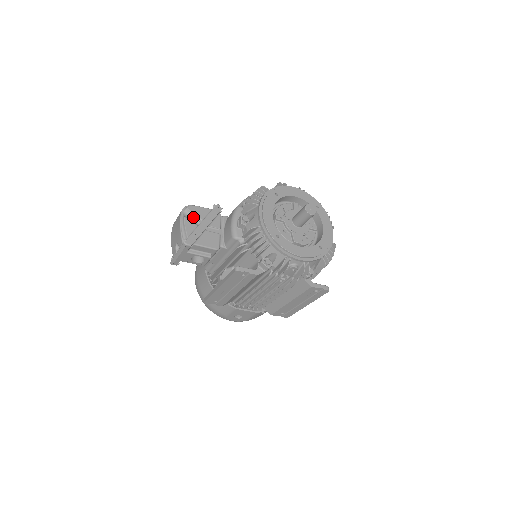
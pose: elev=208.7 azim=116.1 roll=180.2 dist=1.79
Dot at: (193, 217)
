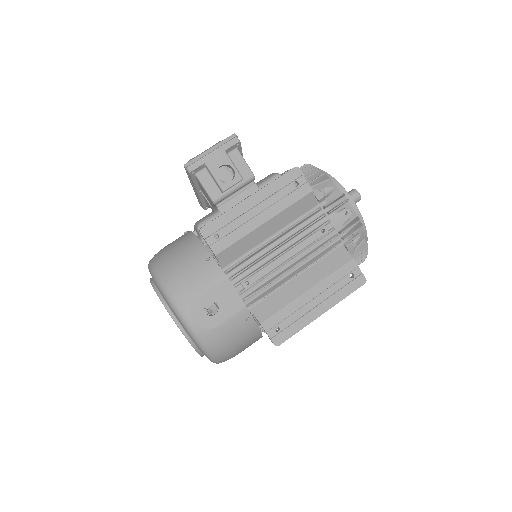
Dot at: occluded
